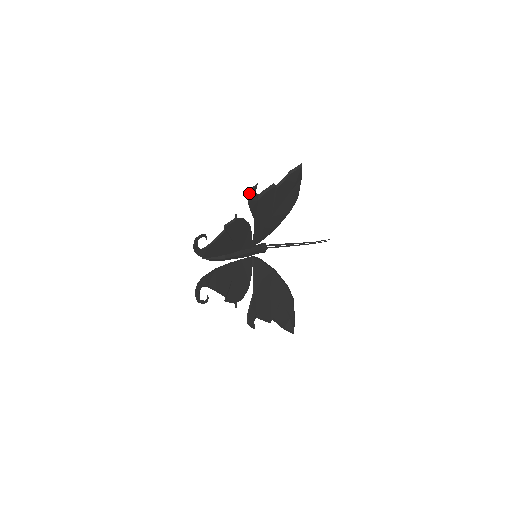
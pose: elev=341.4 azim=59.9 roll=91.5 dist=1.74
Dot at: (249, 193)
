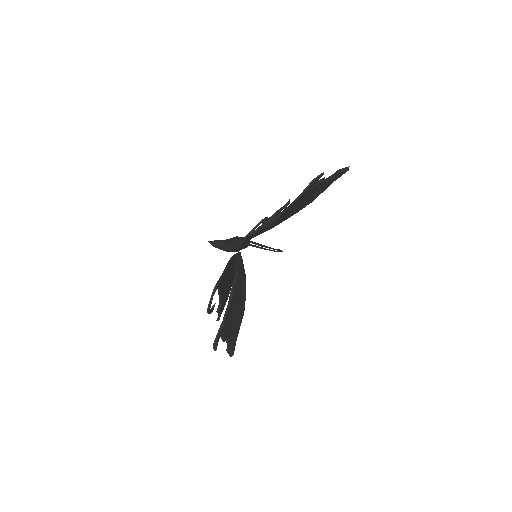
Dot at: (314, 180)
